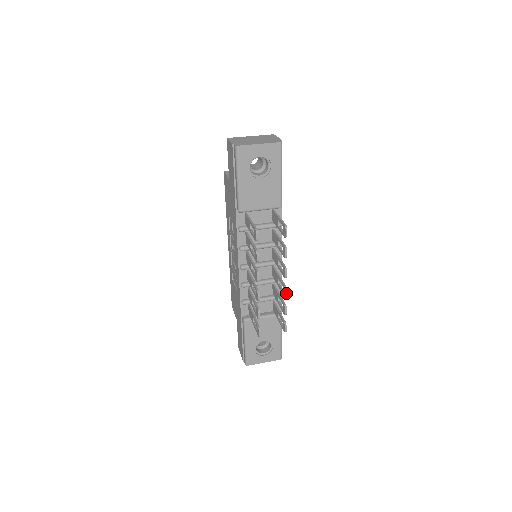
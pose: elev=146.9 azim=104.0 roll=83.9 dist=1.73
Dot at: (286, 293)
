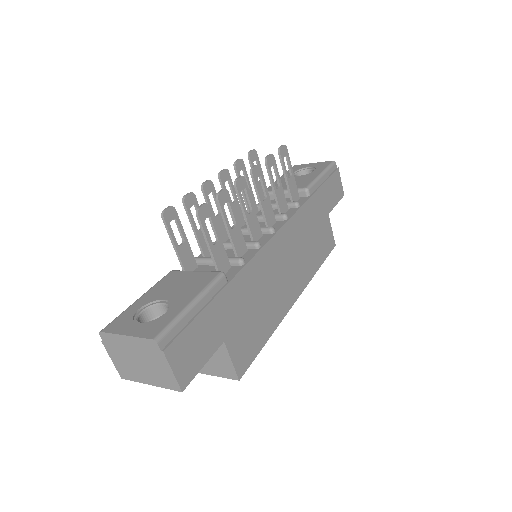
Dot at: (238, 178)
